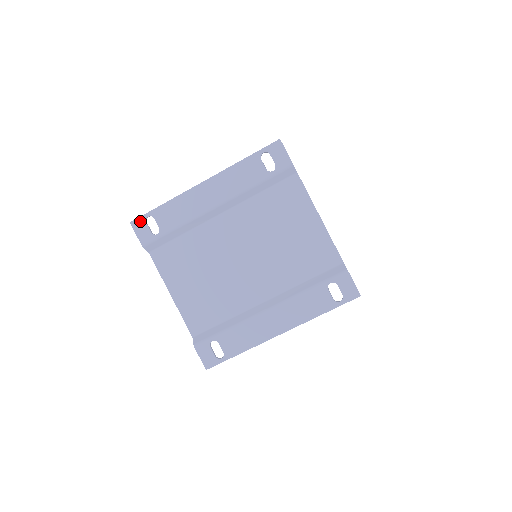
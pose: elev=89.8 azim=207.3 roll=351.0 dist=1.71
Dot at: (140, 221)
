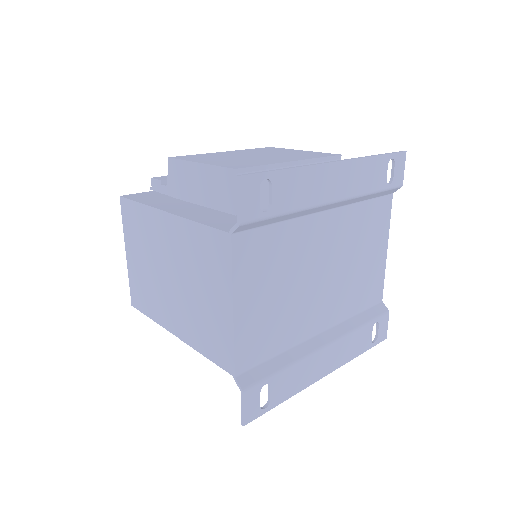
Dot at: (253, 180)
